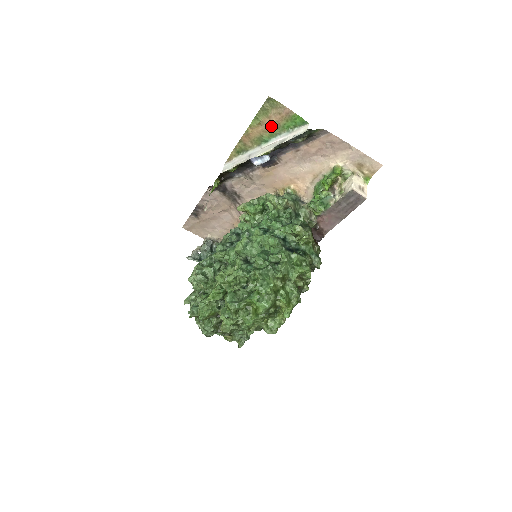
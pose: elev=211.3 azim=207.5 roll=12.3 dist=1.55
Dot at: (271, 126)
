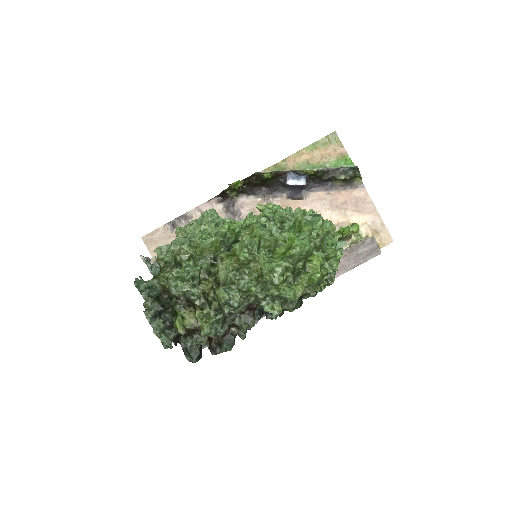
Dot at: (321, 158)
